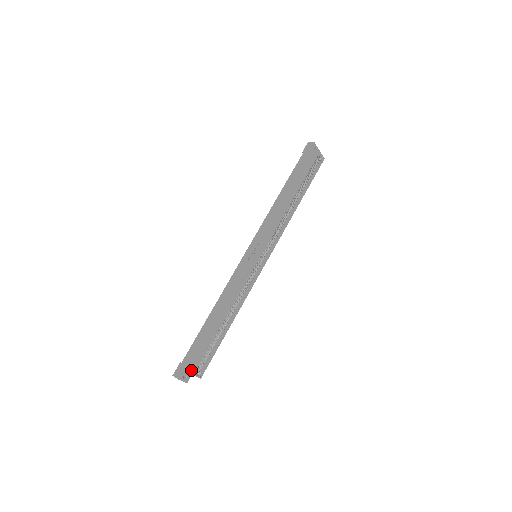
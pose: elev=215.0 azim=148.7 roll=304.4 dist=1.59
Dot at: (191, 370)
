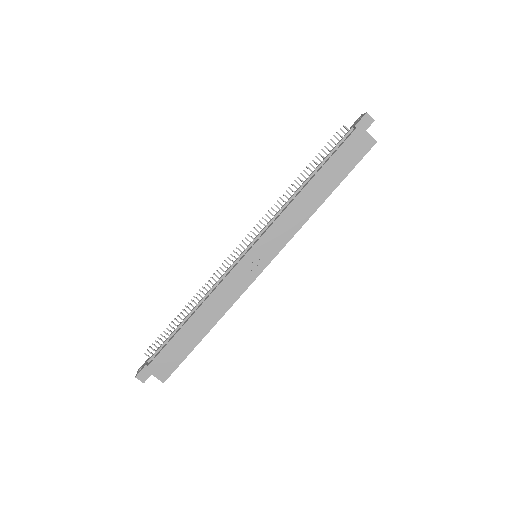
Dot at: (163, 378)
